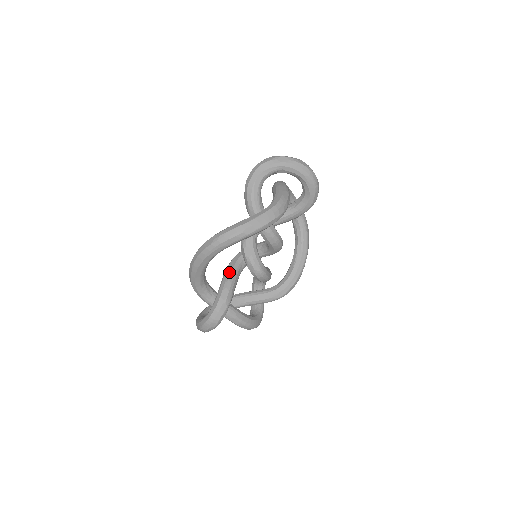
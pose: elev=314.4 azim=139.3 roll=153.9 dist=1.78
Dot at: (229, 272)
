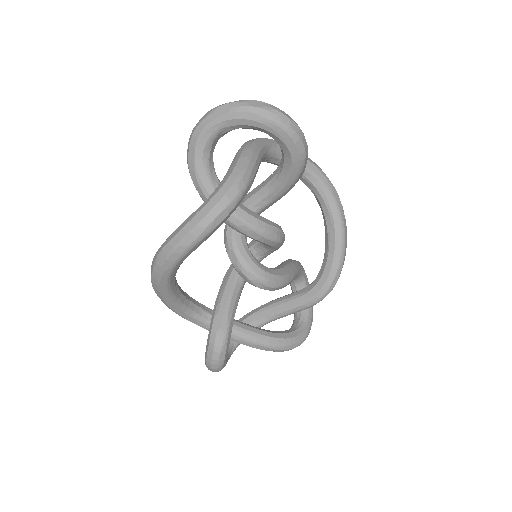
Dot at: (222, 288)
